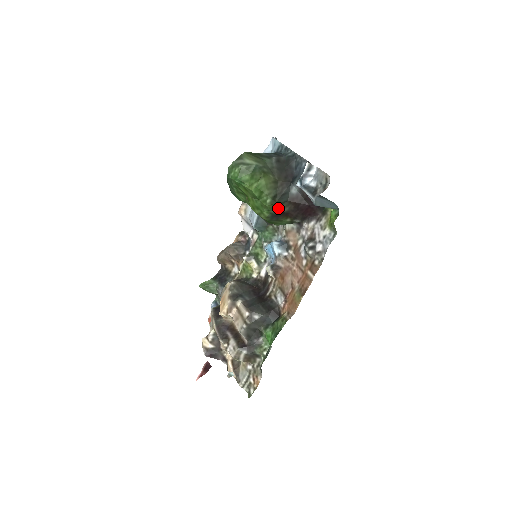
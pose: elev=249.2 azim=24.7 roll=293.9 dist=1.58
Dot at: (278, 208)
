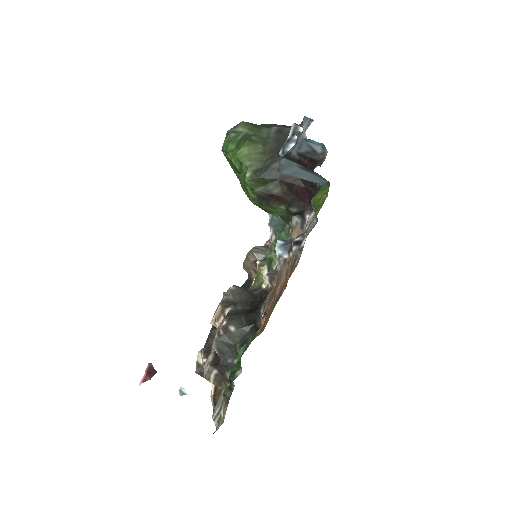
Dot at: (264, 187)
